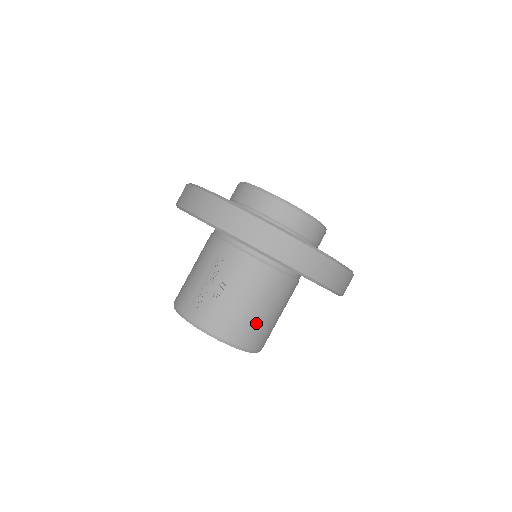
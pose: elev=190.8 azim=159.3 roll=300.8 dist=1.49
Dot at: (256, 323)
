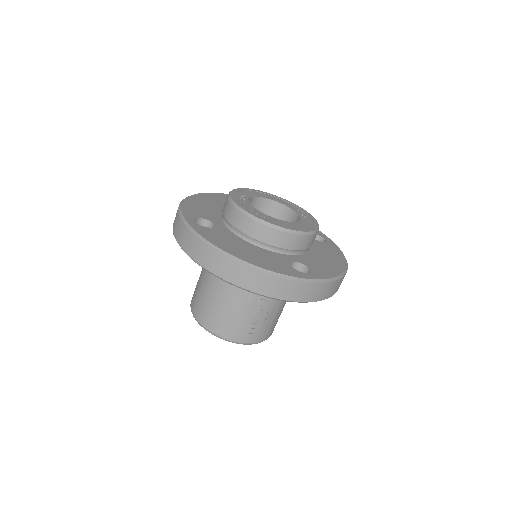
Dot at: occluded
